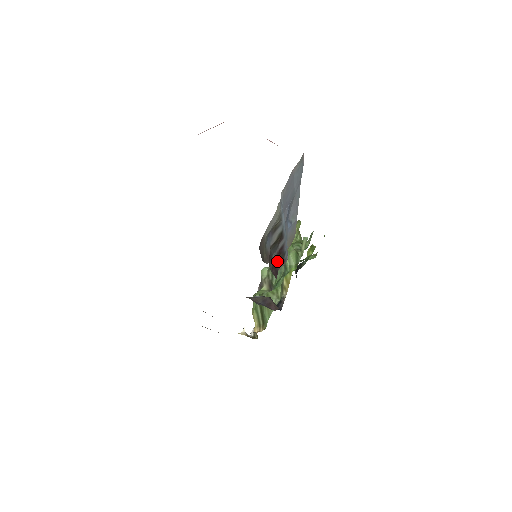
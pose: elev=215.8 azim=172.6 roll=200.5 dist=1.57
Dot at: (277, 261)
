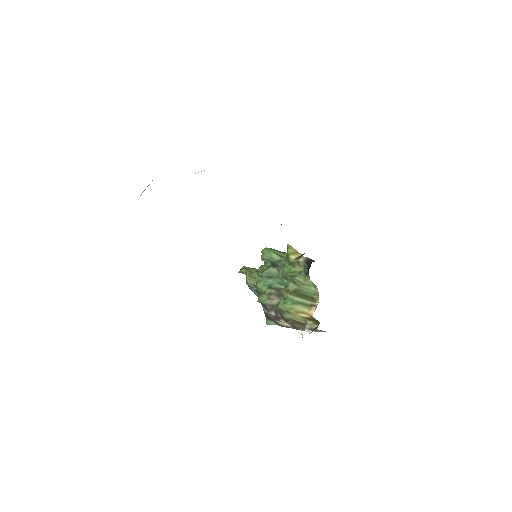
Dot at: occluded
